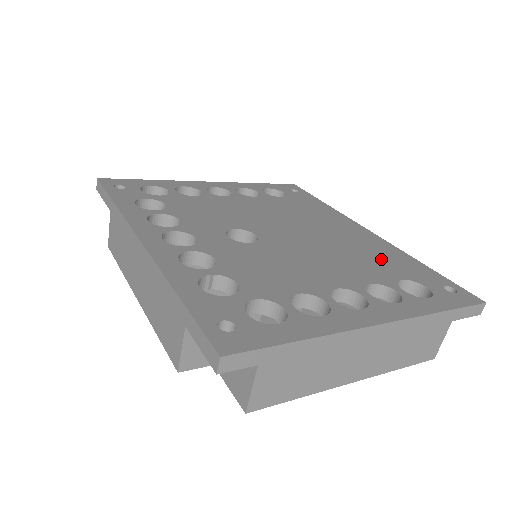
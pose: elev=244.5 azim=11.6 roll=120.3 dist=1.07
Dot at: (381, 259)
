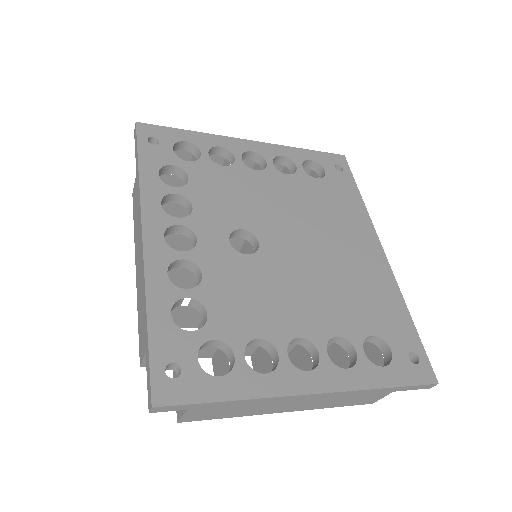
Dot at: (369, 300)
